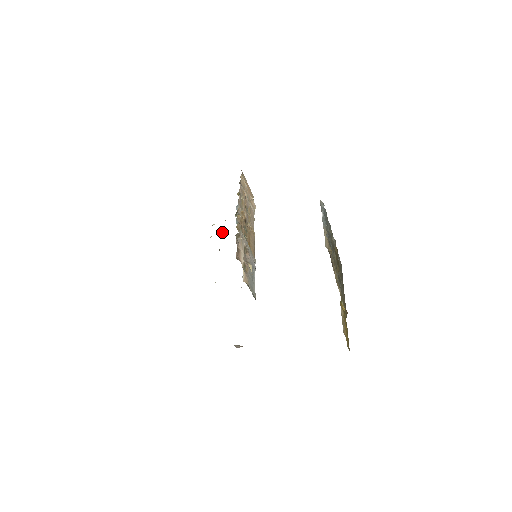
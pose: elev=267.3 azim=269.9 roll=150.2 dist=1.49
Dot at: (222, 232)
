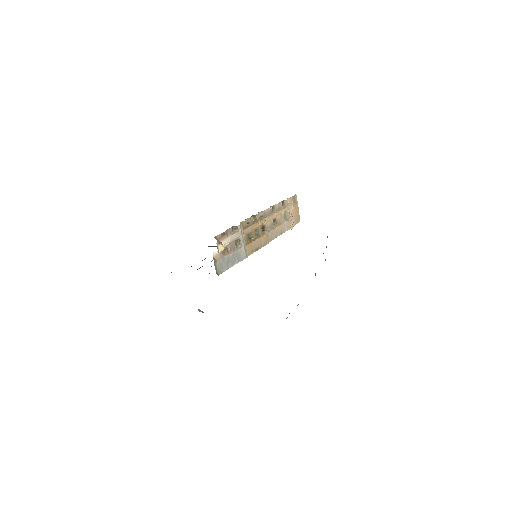
Dot at: occluded
